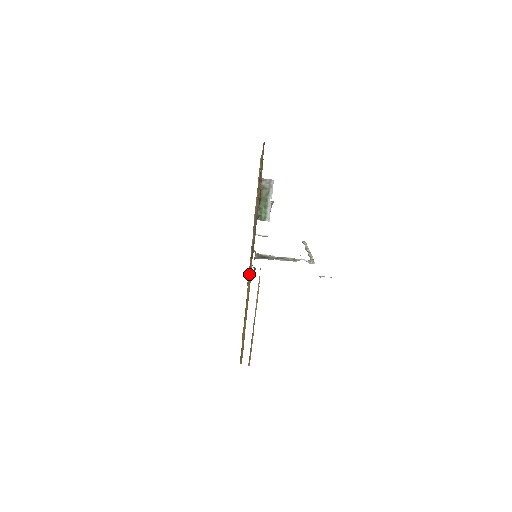
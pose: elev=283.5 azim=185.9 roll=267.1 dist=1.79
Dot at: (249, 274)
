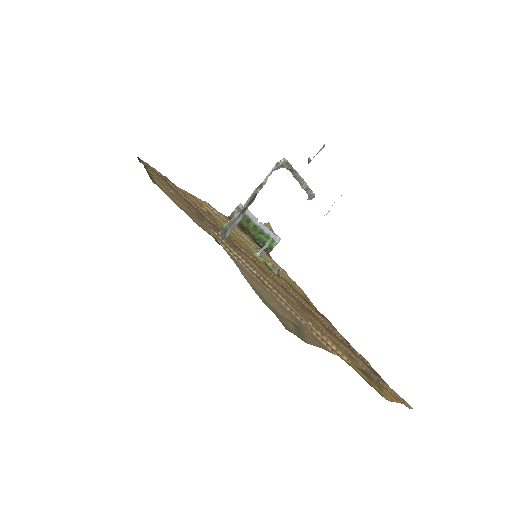
Dot at: occluded
